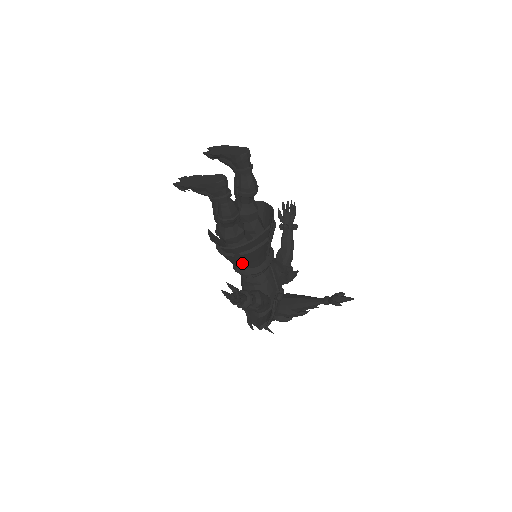
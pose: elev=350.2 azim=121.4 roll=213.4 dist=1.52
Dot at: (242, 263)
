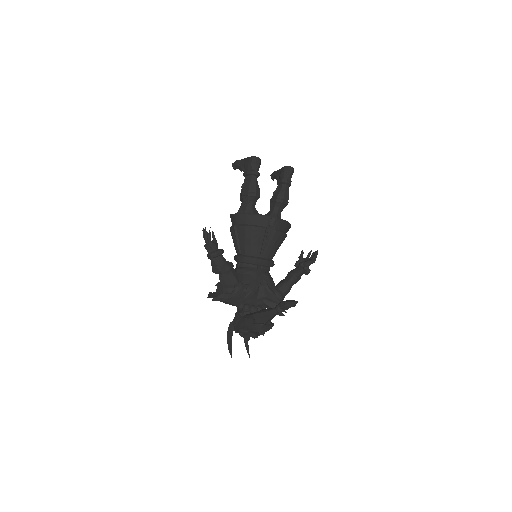
Dot at: (239, 245)
